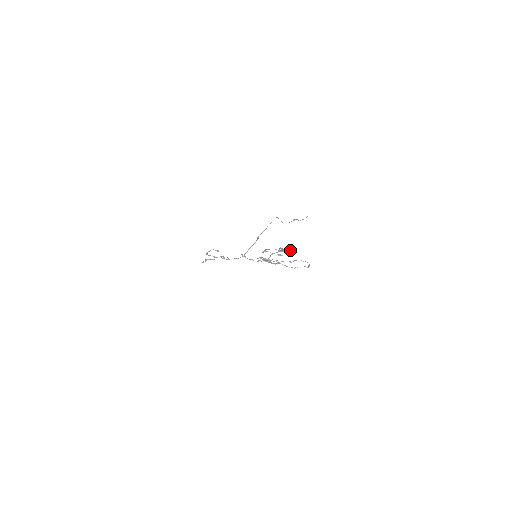
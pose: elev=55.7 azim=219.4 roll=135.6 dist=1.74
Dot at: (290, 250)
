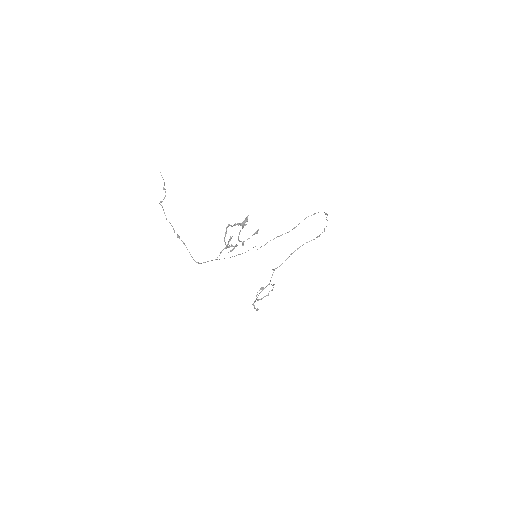
Dot at: (246, 218)
